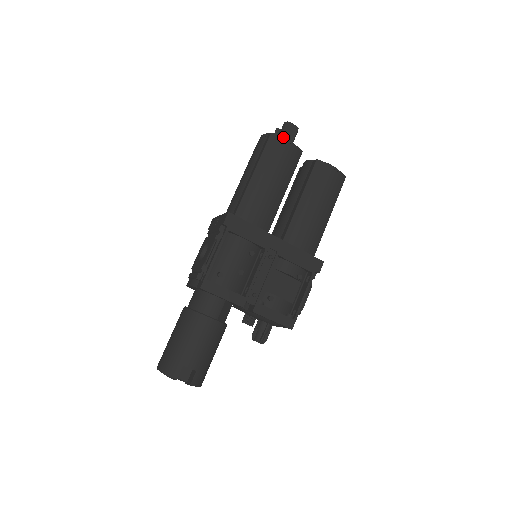
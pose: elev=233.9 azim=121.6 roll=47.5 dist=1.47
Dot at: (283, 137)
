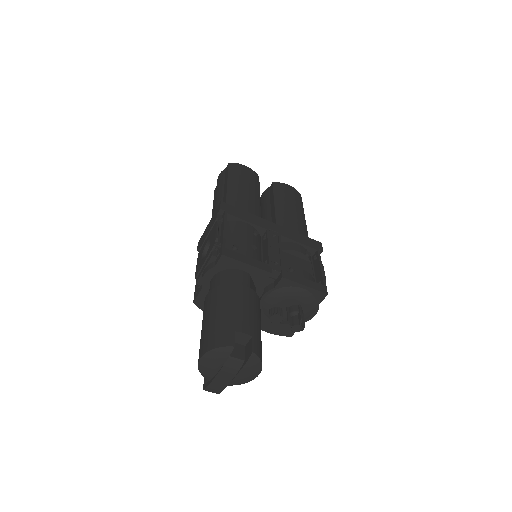
Dot at: (240, 164)
